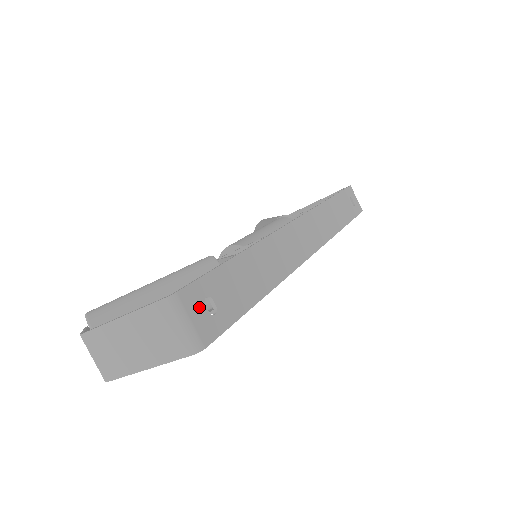
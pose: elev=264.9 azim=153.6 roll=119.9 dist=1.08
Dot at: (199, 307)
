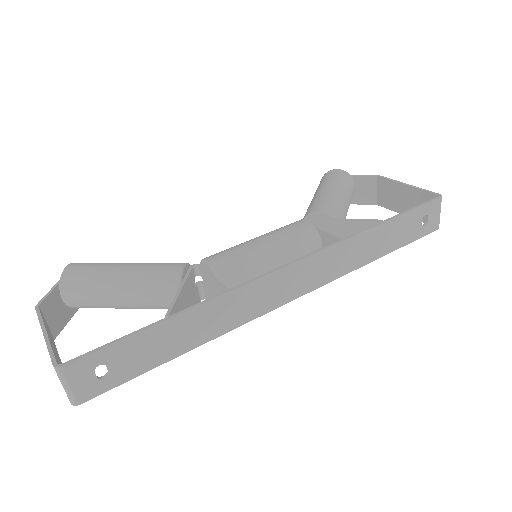
Dot at: (86, 375)
